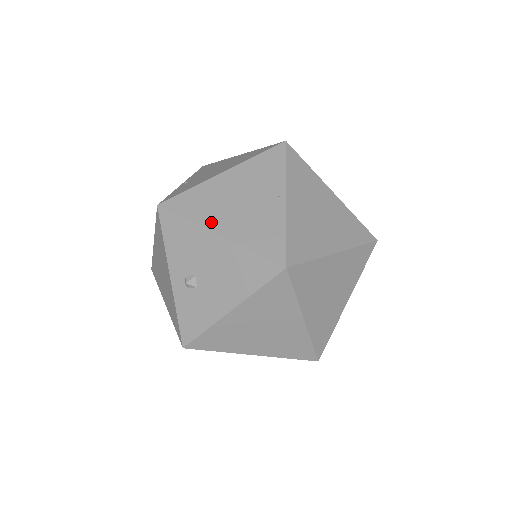
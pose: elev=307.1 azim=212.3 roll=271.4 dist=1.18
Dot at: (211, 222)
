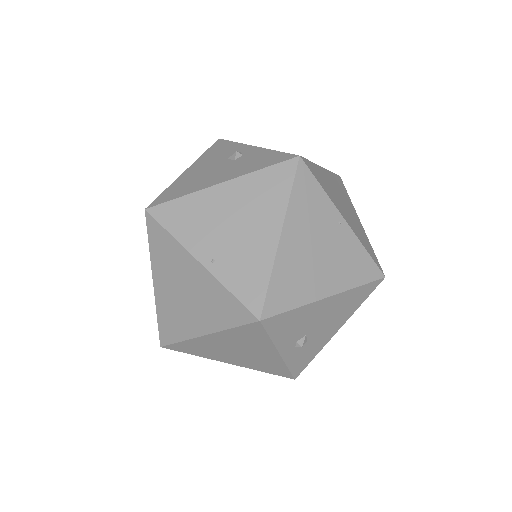
Dot at: (315, 292)
